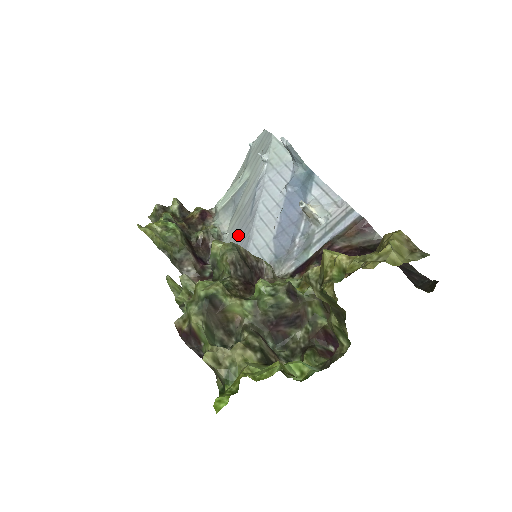
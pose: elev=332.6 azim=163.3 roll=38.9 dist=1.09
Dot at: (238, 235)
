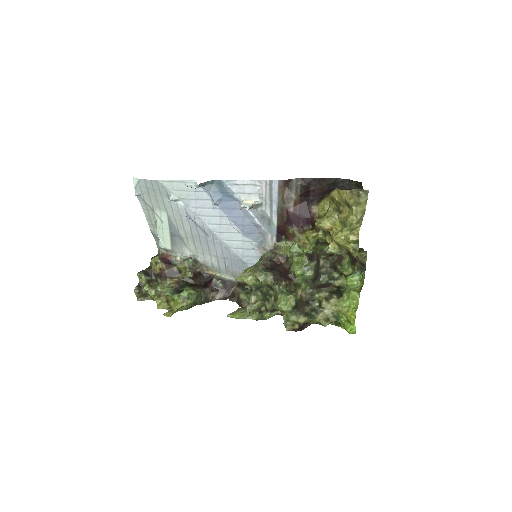
Dot at: (210, 251)
